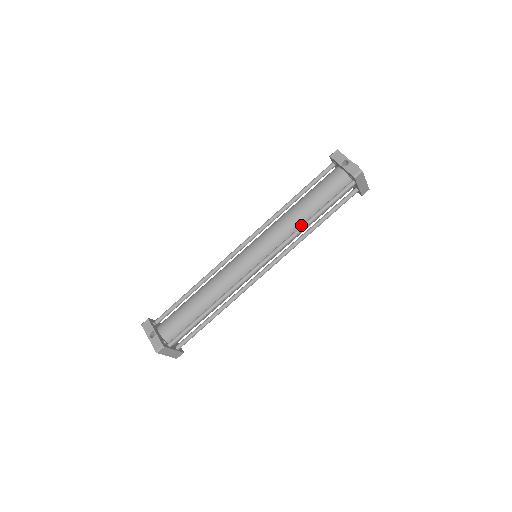
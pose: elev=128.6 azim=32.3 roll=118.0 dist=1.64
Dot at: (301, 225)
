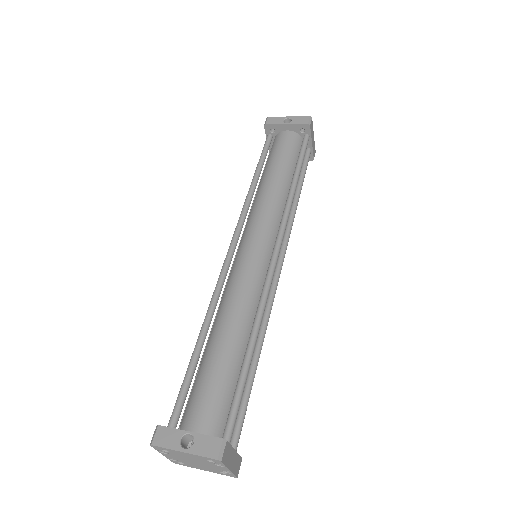
Dot at: occluded
